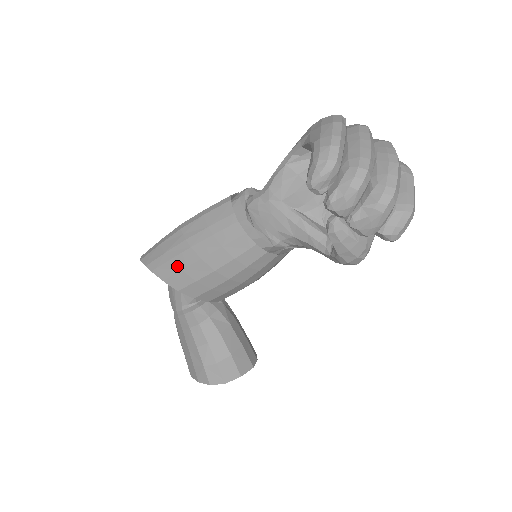
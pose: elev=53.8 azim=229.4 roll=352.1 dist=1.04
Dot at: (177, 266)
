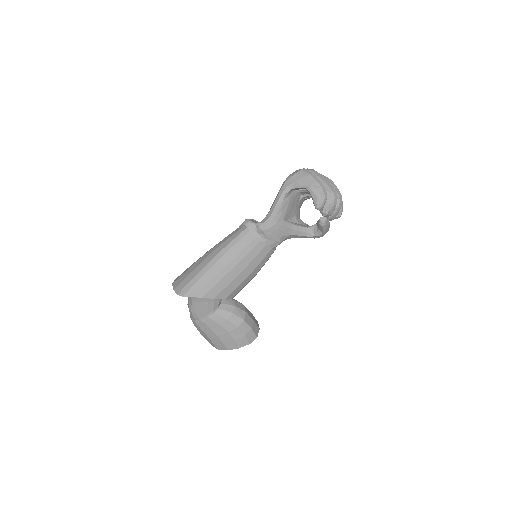
Dot at: (224, 284)
